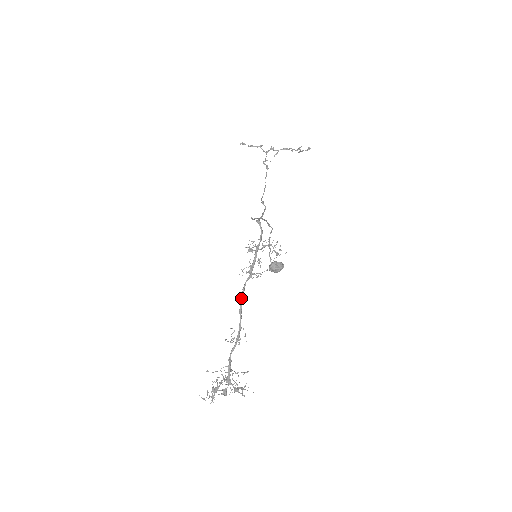
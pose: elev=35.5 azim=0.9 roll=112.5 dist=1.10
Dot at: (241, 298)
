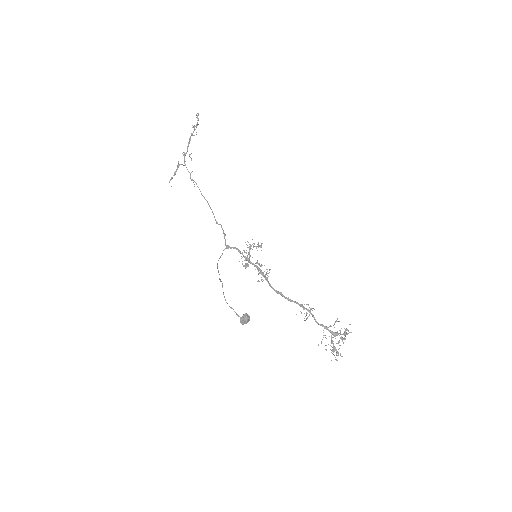
Dot at: occluded
